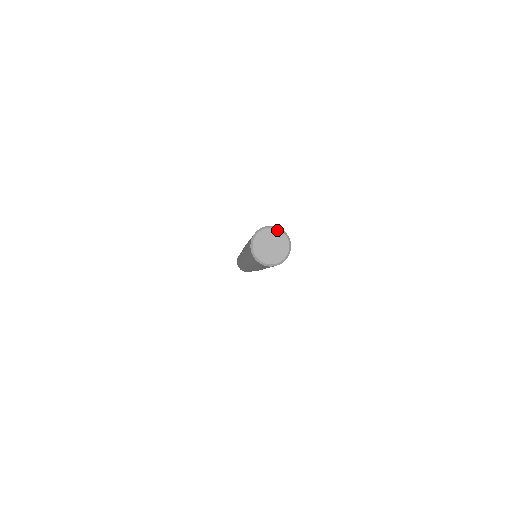
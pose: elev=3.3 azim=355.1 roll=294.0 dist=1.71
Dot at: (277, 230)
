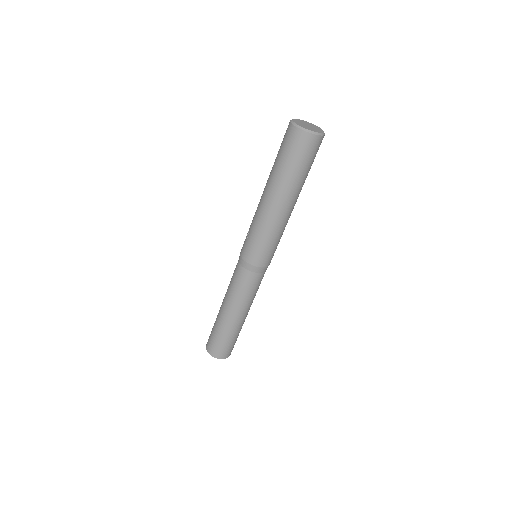
Dot at: (302, 120)
